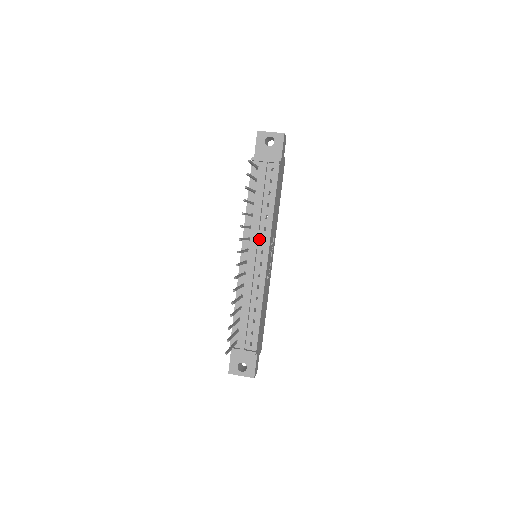
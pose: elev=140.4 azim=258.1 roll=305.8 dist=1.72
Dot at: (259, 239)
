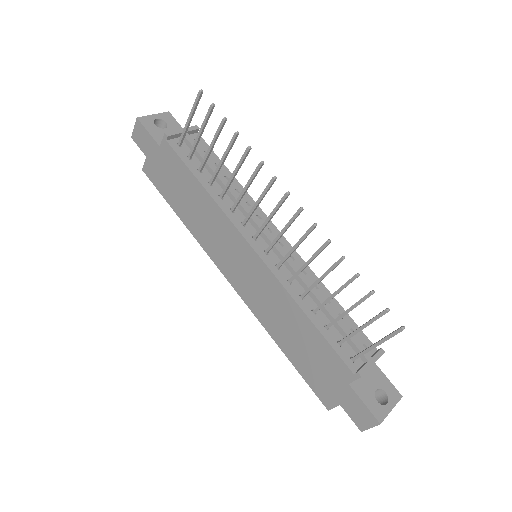
Dot at: (253, 218)
